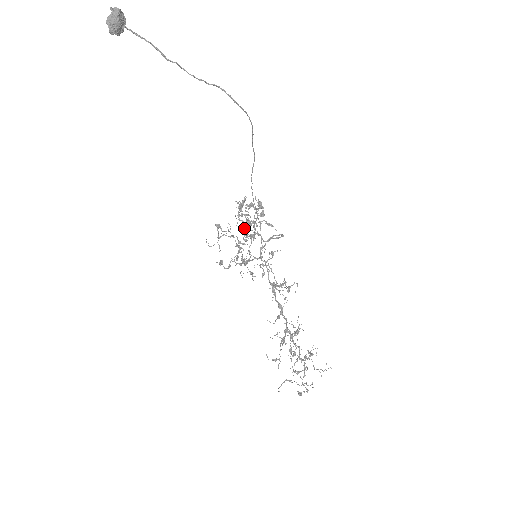
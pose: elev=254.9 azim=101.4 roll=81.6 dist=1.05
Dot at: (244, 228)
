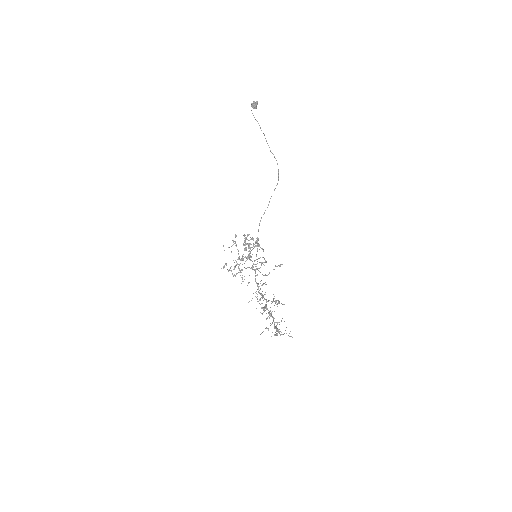
Dot at: occluded
